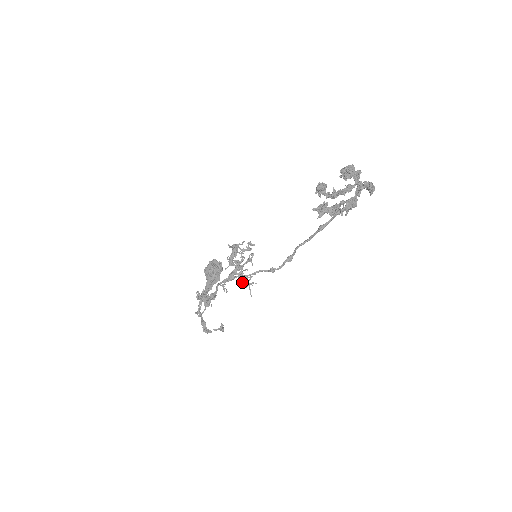
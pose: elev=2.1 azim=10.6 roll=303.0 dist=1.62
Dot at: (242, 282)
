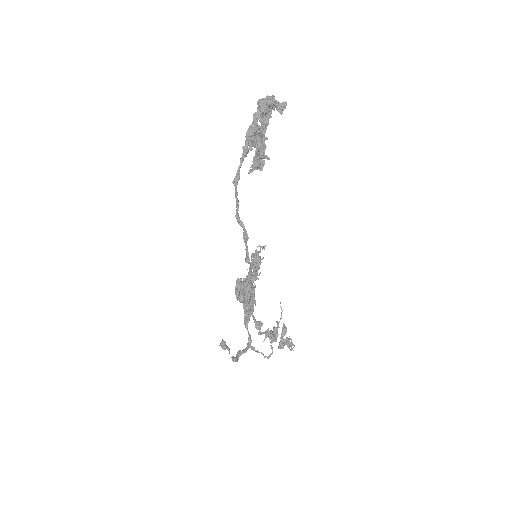
Dot at: (247, 290)
